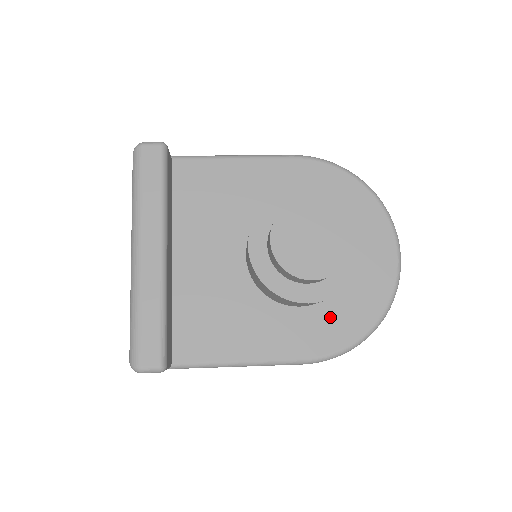
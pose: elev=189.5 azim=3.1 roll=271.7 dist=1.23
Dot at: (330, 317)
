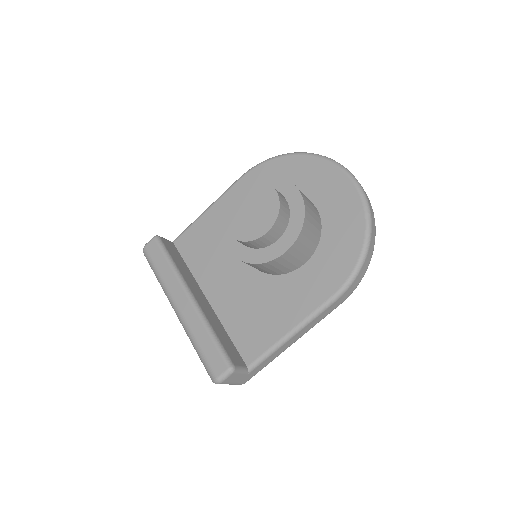
Dot at: (330, 254)
